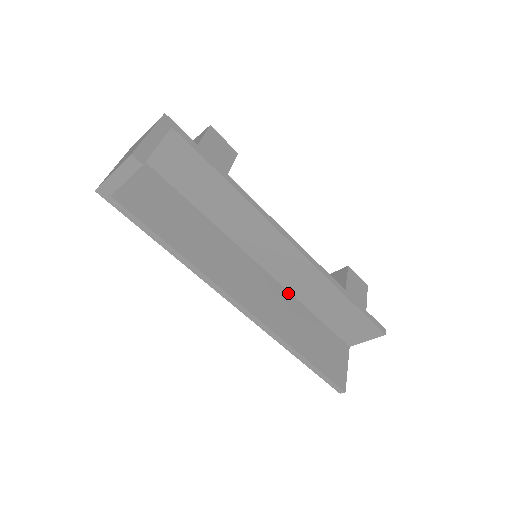
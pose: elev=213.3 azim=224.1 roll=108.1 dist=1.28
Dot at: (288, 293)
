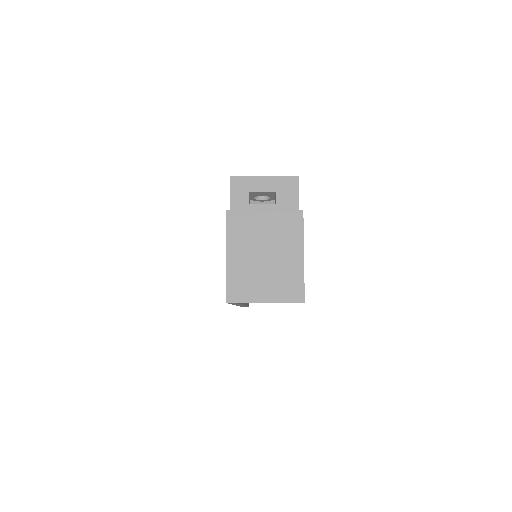
Dot at: occluded
